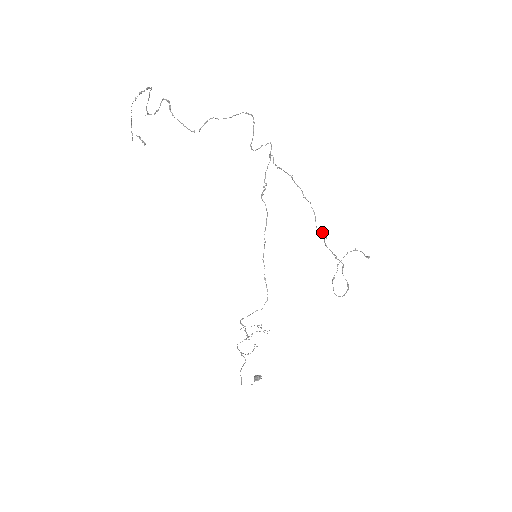
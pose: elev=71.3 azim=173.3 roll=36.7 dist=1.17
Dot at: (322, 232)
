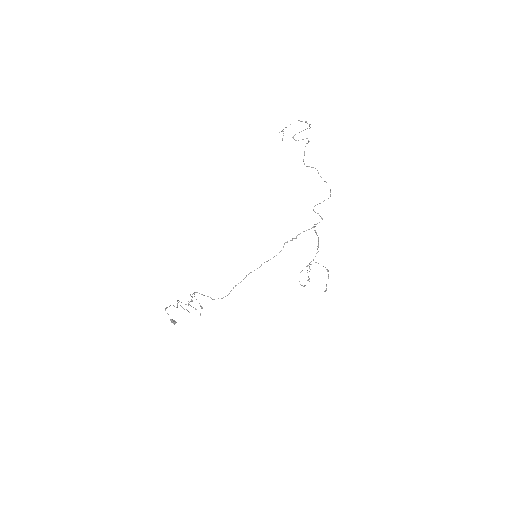
Dot at: occluded
